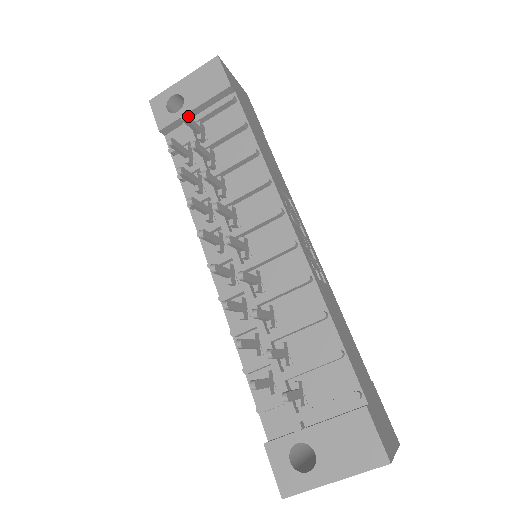
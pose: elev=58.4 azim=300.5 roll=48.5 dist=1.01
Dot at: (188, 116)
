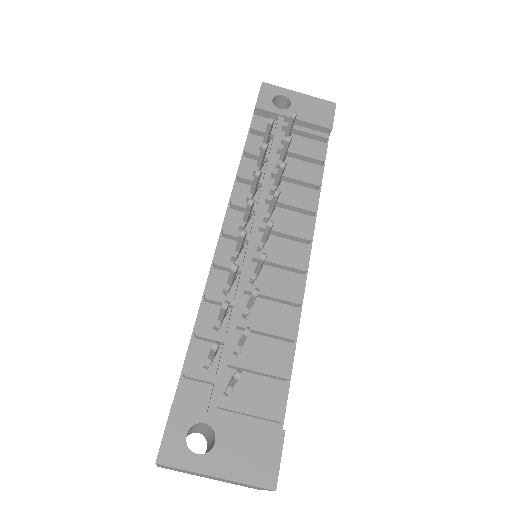
Dot at: (295, 118)
